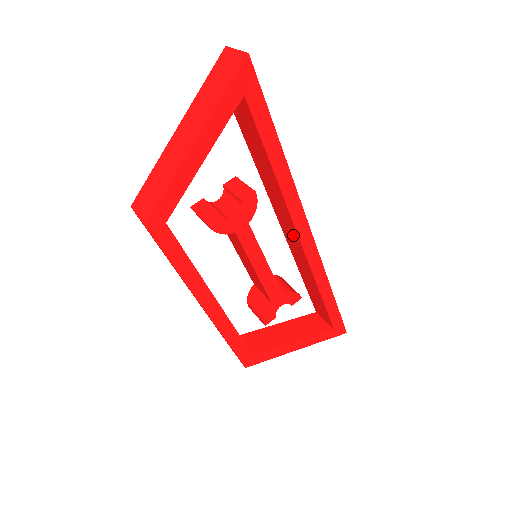
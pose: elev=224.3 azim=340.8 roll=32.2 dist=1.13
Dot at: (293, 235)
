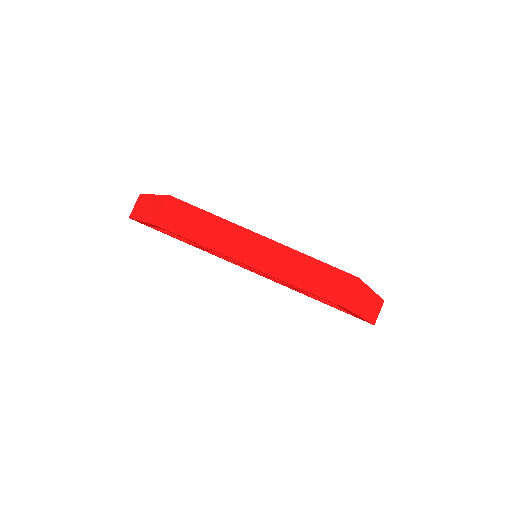
Dot at: occluded
